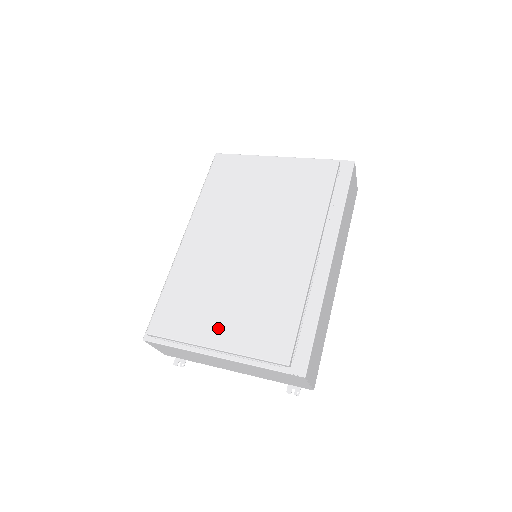
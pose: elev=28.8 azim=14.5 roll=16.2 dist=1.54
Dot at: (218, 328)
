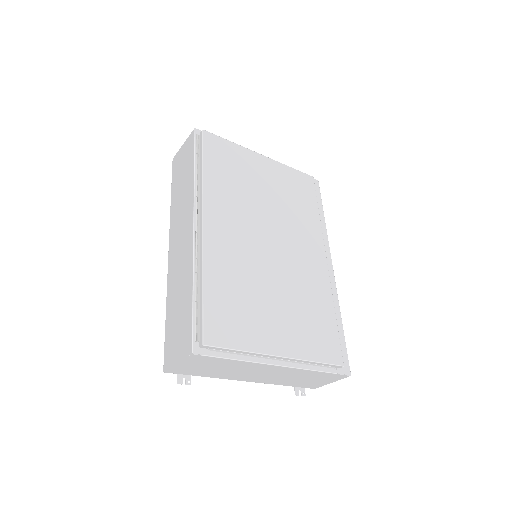
Dot at: (278, 334)
